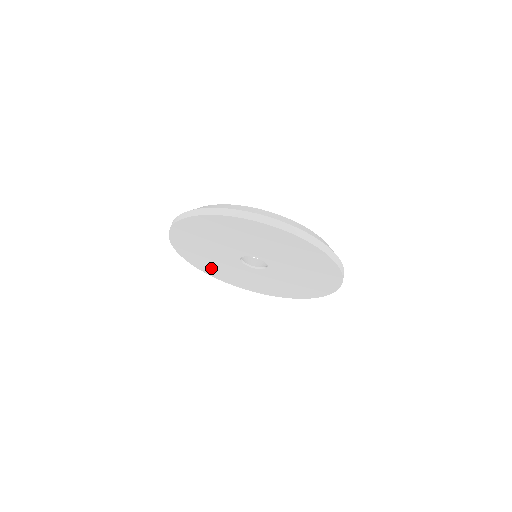
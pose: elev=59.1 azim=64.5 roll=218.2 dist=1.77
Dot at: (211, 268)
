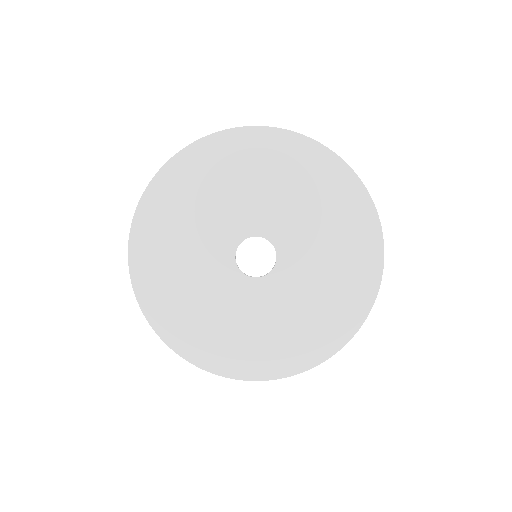
Dot at: (219, 345)
